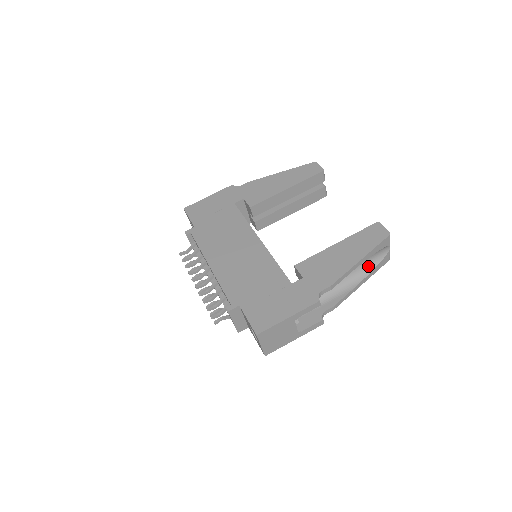
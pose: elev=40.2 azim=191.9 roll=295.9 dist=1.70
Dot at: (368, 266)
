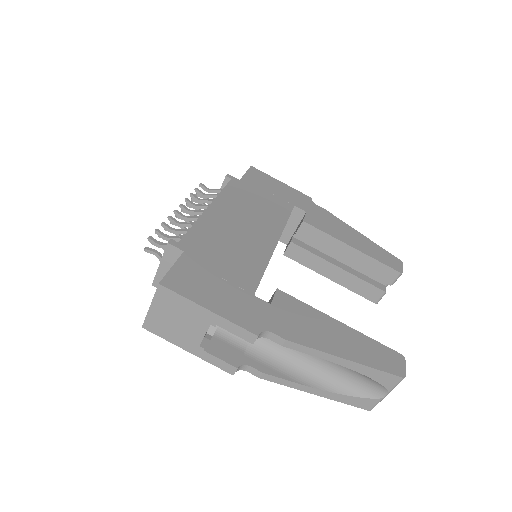
Dot at: (343, 384)
